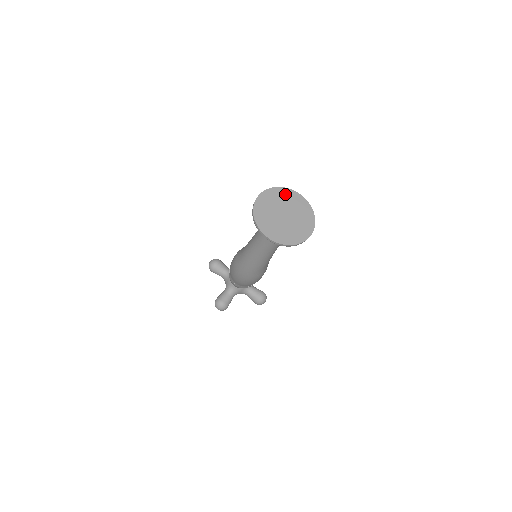
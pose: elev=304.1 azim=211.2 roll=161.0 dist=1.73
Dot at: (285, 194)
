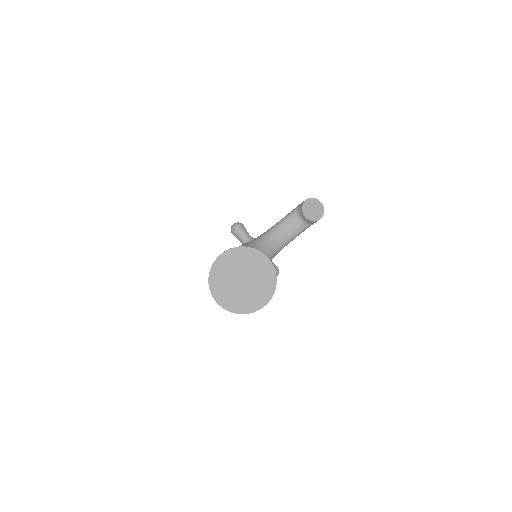
Dot at: (252, 256)
